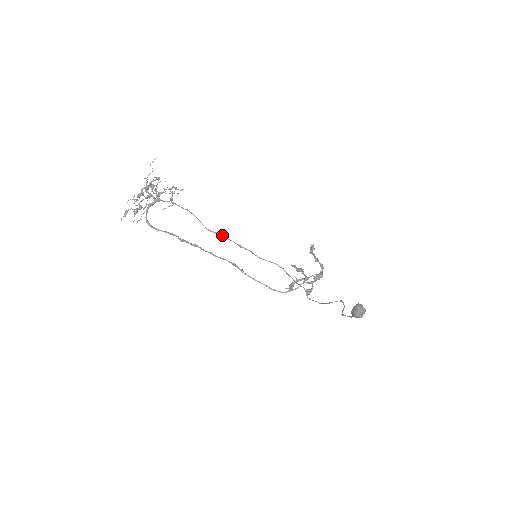
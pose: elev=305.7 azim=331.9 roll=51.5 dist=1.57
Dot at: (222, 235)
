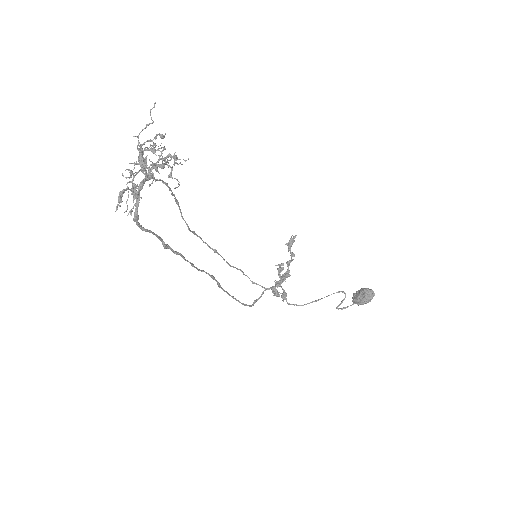
Dot at: (199, 236)
